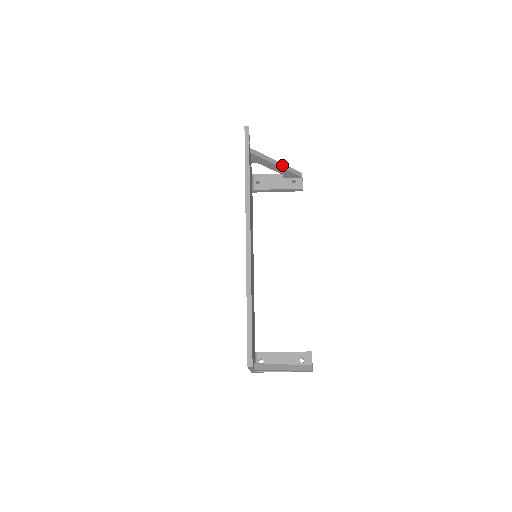
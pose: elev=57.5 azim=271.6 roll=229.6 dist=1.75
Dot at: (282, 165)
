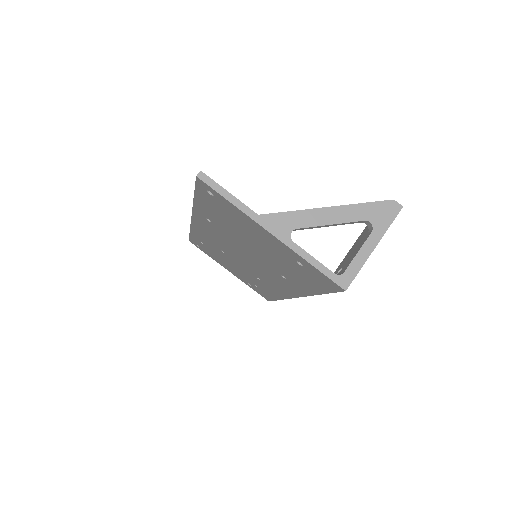
Dot at: occluded
